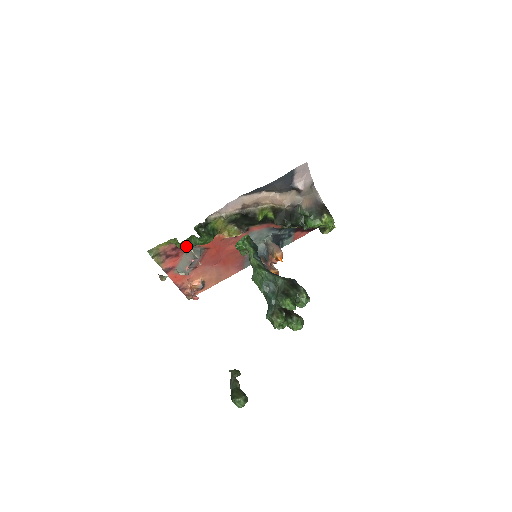
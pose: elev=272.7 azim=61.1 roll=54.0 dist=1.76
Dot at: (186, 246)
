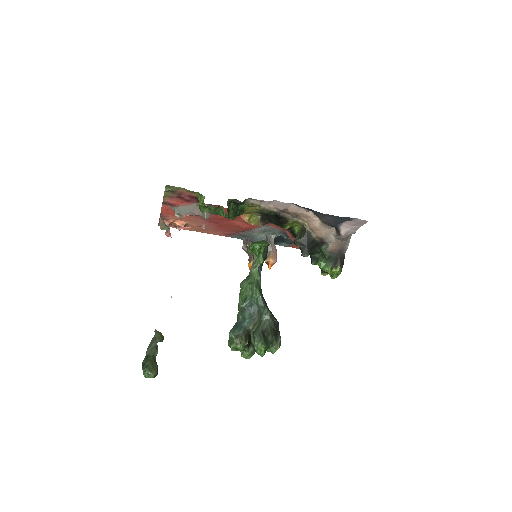
Dot at: (207, 209)
